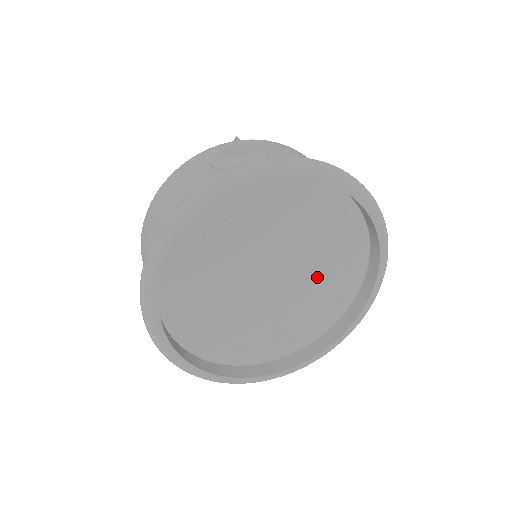
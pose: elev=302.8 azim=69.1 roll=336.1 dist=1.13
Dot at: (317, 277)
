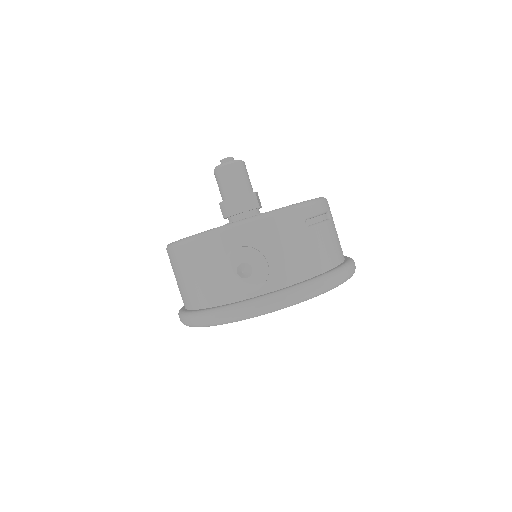
Dot at: occluded
